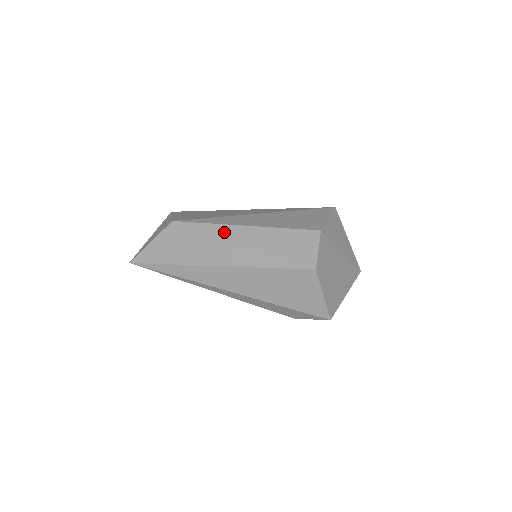
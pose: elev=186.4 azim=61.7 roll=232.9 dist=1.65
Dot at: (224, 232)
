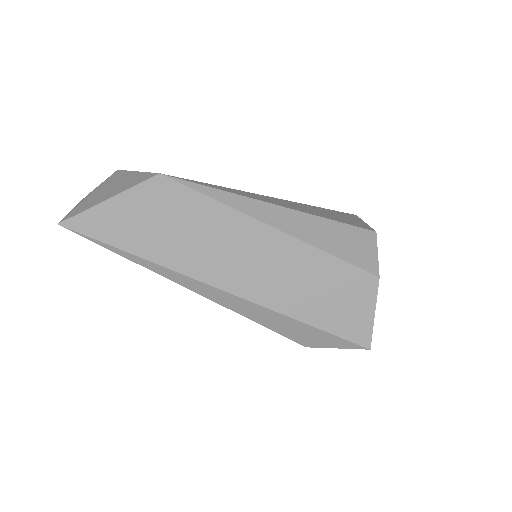
Dot at: (248, 207)
